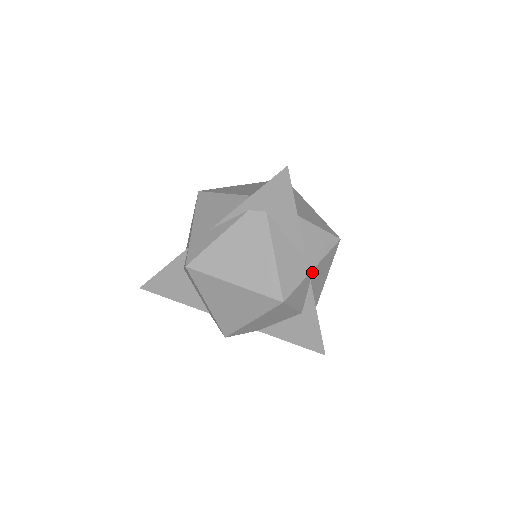
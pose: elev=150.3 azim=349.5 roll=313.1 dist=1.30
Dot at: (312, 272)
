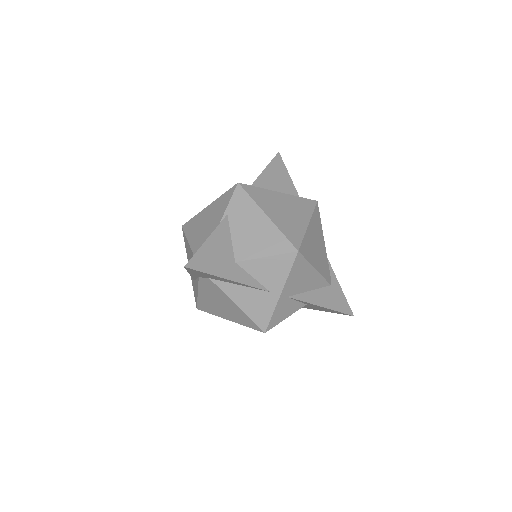
Dot at: (282, 295)
